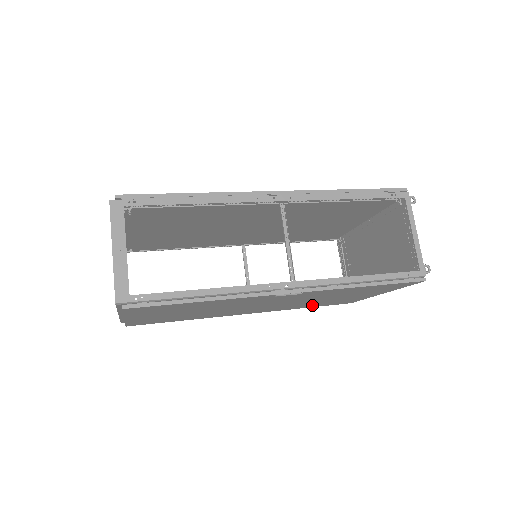
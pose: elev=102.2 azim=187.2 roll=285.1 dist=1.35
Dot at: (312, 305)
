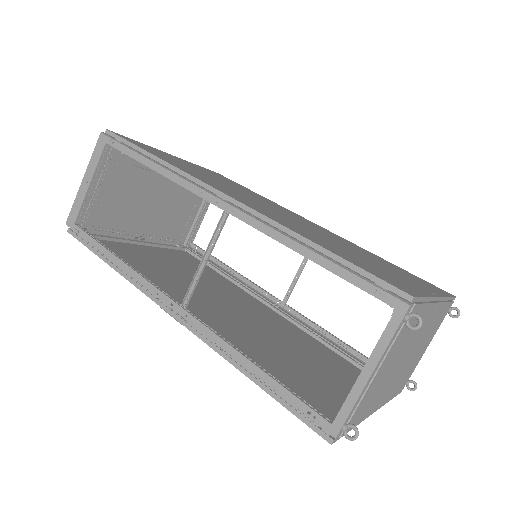
Dot at: (329, 353)
